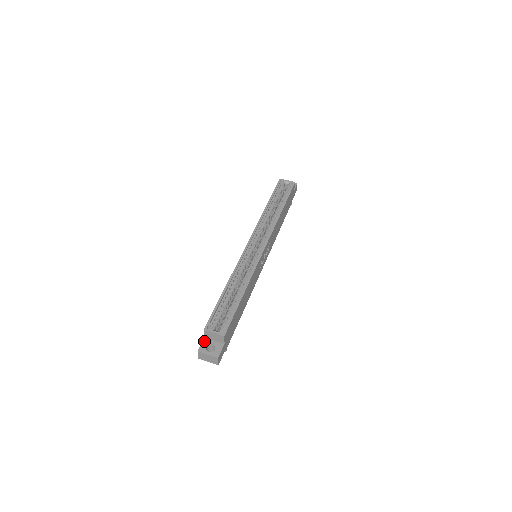
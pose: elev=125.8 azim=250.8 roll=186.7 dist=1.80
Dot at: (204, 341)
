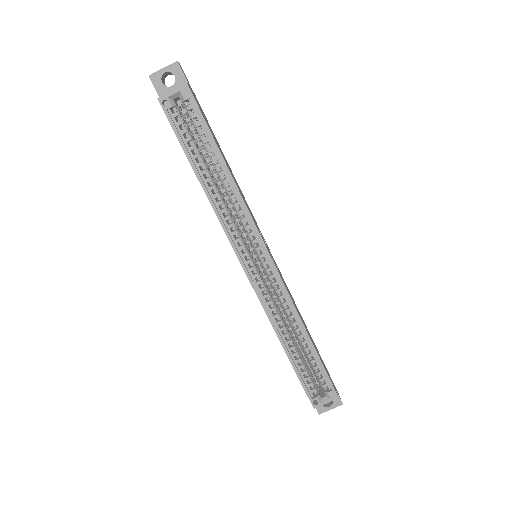
Dot at: occluded
